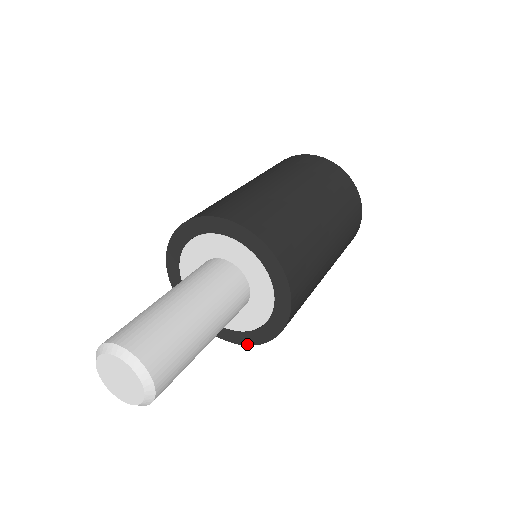
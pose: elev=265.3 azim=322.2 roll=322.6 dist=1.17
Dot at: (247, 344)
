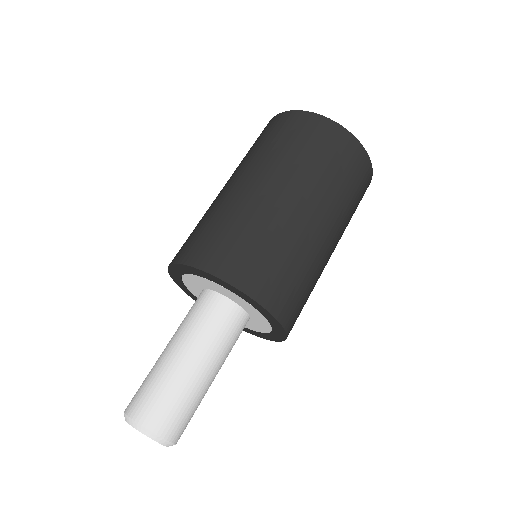
Dot at: occluded
